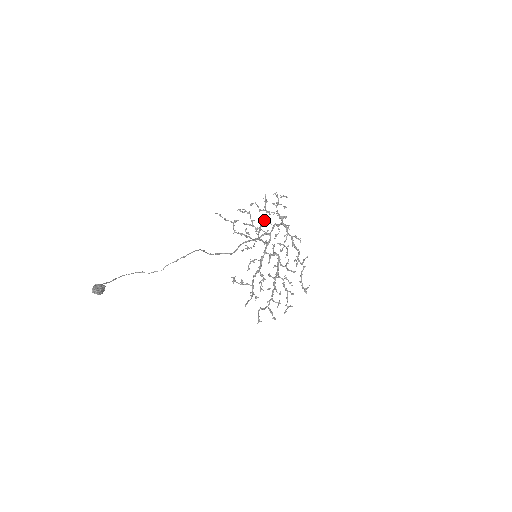
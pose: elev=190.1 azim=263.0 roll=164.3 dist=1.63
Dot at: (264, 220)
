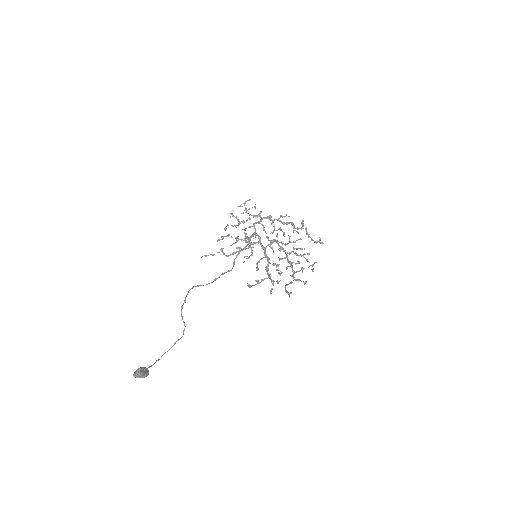
Dot at: (244, 229)
